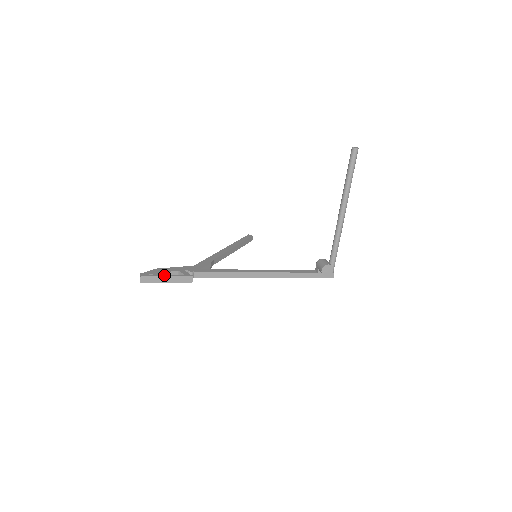
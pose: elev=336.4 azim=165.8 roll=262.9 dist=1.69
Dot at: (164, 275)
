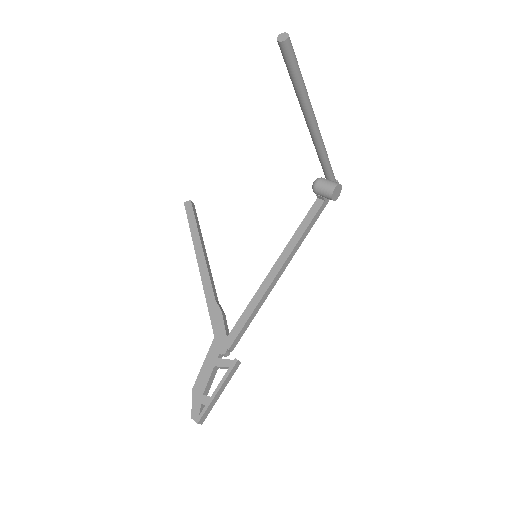
Dot at: (213, 393)
